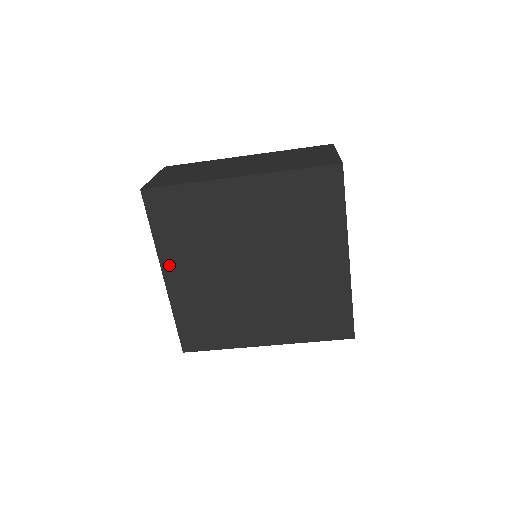
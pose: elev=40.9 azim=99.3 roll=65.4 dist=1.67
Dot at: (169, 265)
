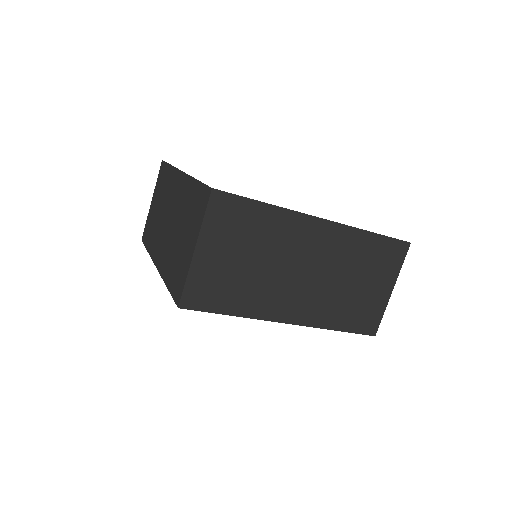
Dot at: occluded
